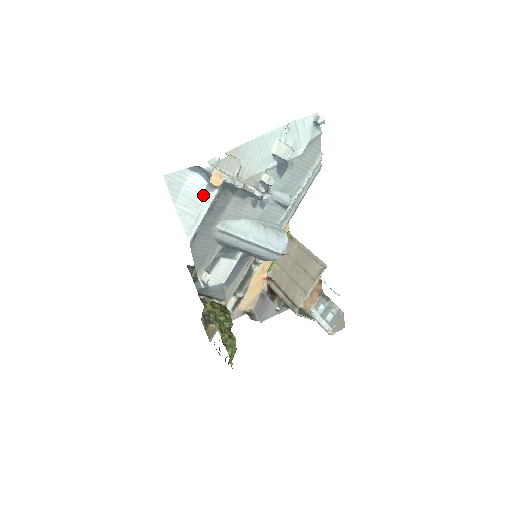
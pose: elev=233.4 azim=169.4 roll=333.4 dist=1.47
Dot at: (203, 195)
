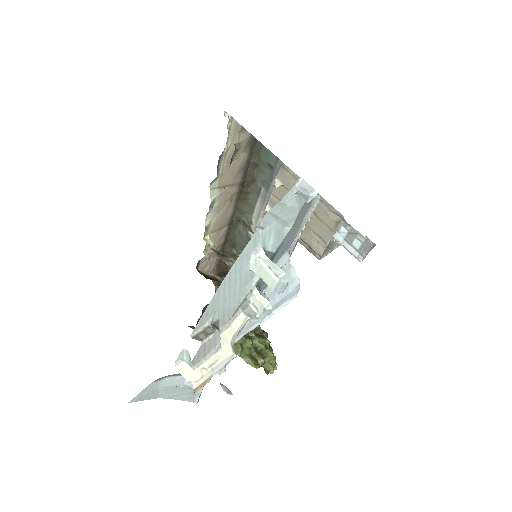
Dot at: occluded
